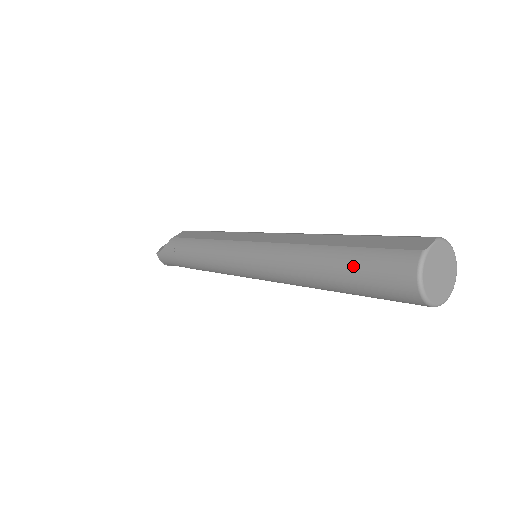
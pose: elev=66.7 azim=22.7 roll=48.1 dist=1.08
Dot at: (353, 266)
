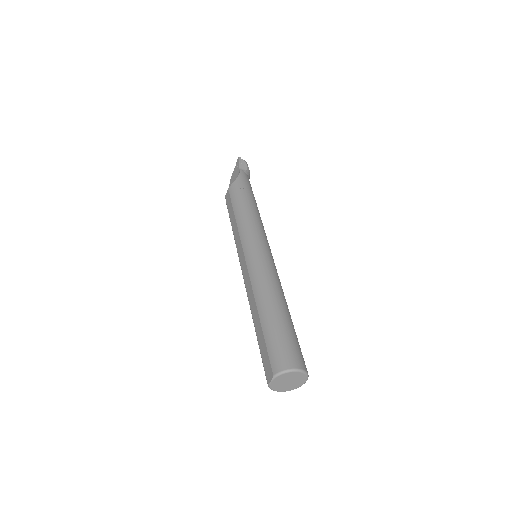
Dot at: occluded
